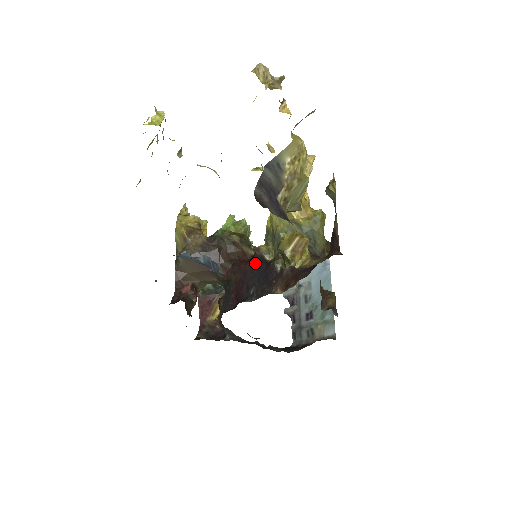
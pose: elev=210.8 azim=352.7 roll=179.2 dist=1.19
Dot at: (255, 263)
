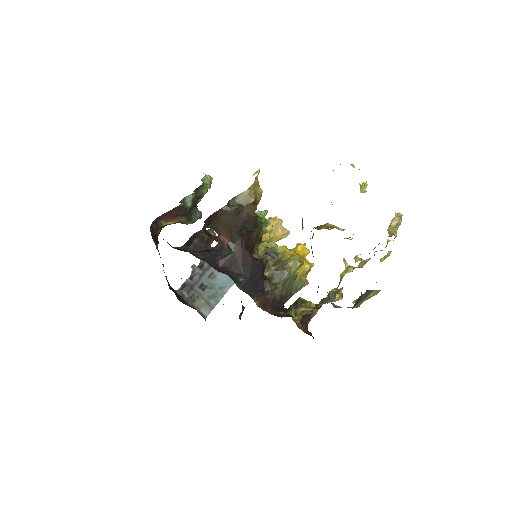
Dot at: (259, 267)
